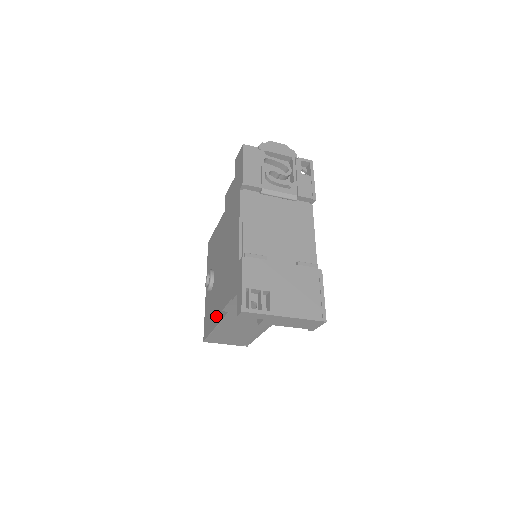
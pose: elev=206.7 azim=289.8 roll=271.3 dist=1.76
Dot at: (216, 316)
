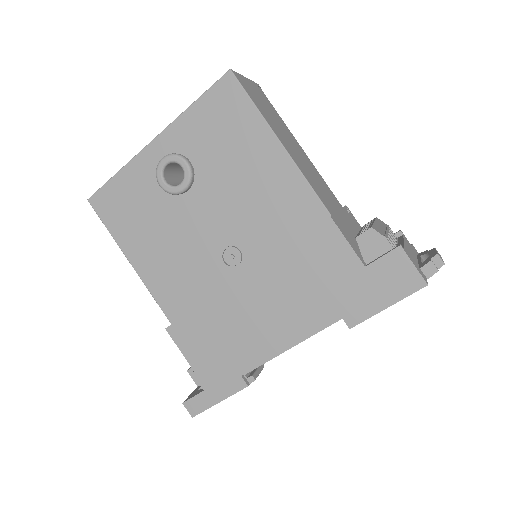
Dot at: (144, 259)
